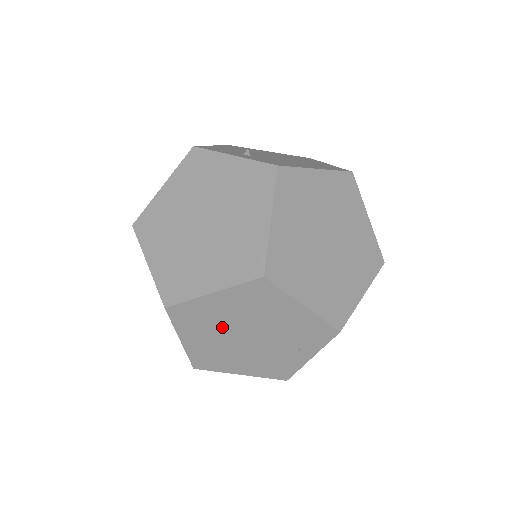
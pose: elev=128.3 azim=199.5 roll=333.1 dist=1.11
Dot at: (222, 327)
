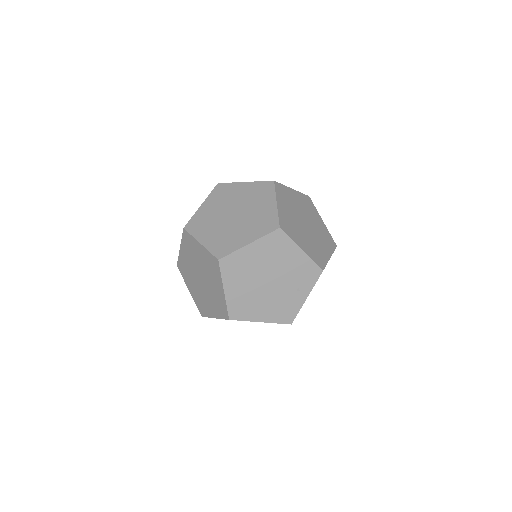
Dot at: (252, 274)
